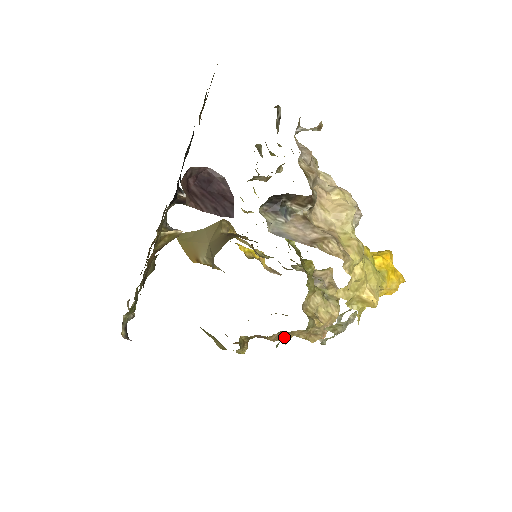
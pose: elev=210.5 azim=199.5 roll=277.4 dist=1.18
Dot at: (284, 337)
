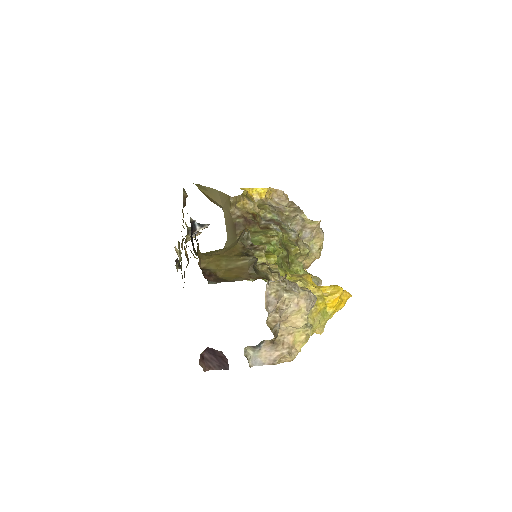
Dot at: occluded
